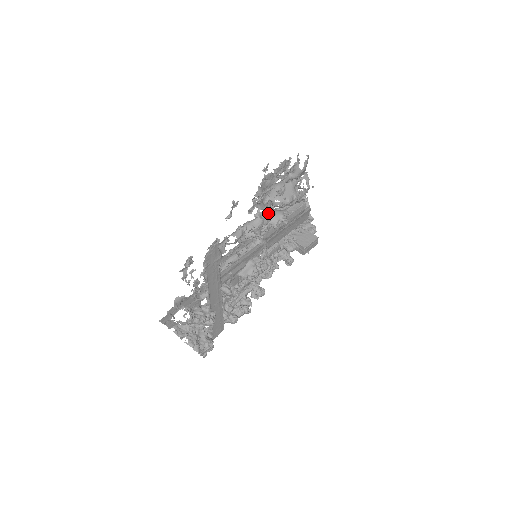
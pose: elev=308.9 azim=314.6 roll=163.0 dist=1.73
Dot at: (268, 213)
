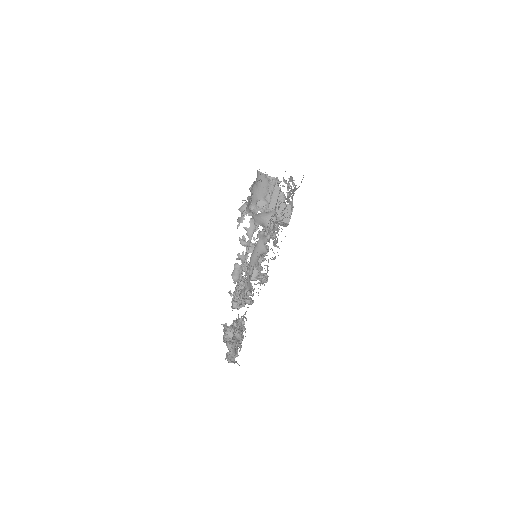
Dot at: occluded
